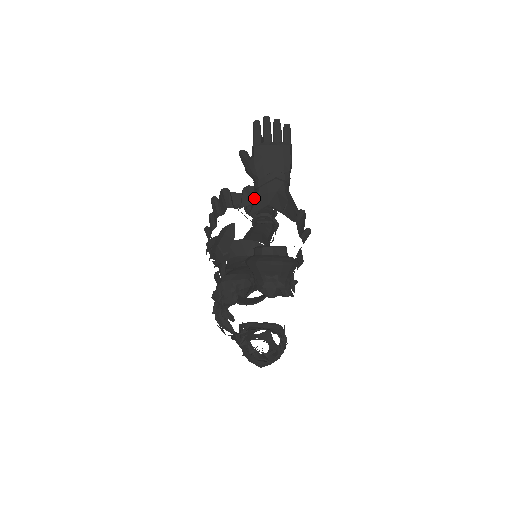
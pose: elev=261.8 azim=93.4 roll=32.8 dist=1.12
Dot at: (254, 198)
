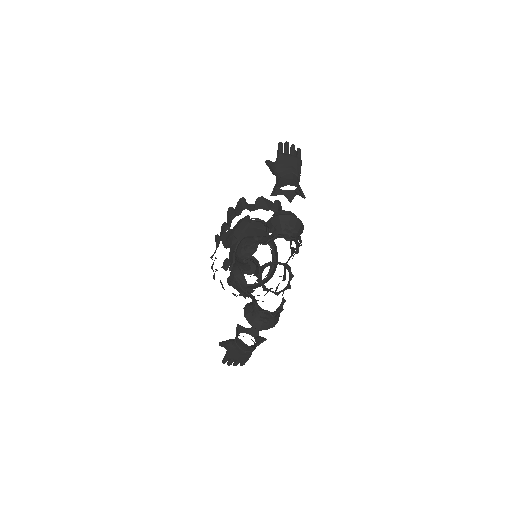
Dot at: (276, 184)
